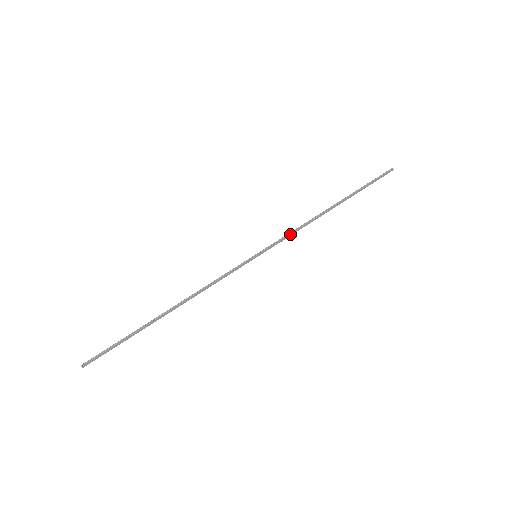
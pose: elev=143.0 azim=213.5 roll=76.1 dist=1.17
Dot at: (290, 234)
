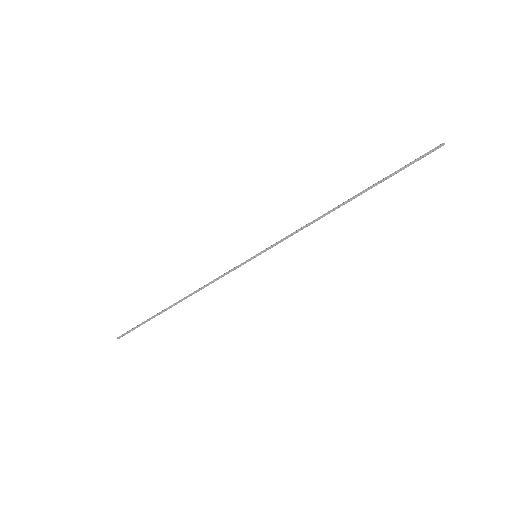
Dot at: occluded
